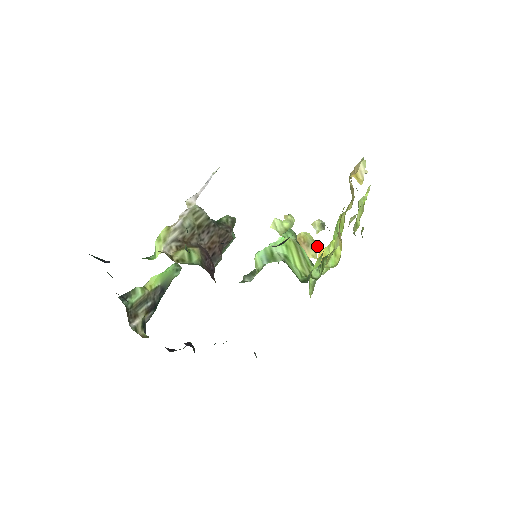
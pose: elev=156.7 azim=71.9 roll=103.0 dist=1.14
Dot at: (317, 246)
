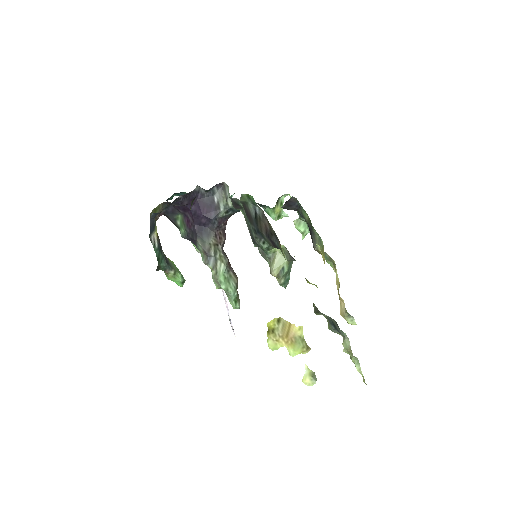
Dot at: (305, 343)
